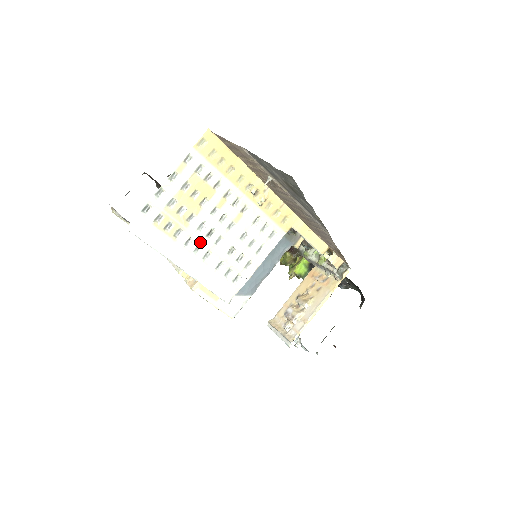
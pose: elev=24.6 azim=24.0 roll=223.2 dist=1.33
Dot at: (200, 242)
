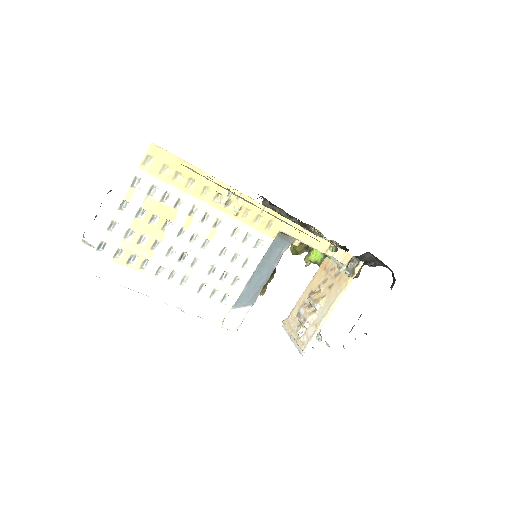
Dot at: (173, 269)
